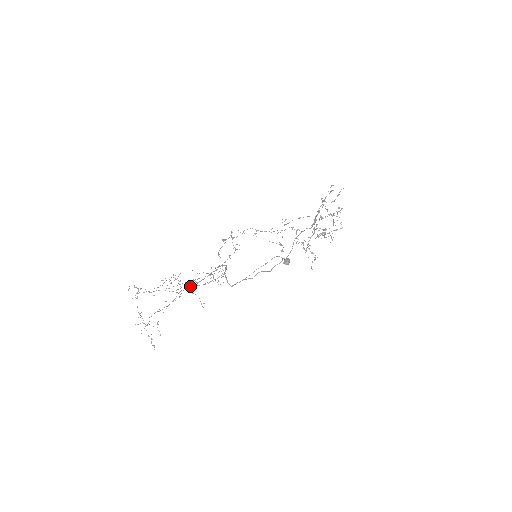
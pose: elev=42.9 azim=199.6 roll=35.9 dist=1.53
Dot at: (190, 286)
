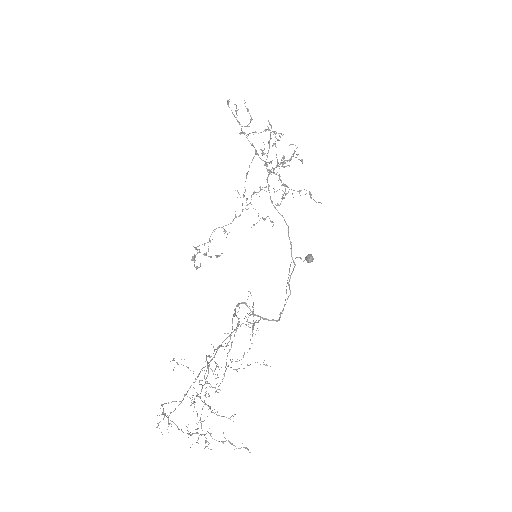
Dot at: (218, 346)
